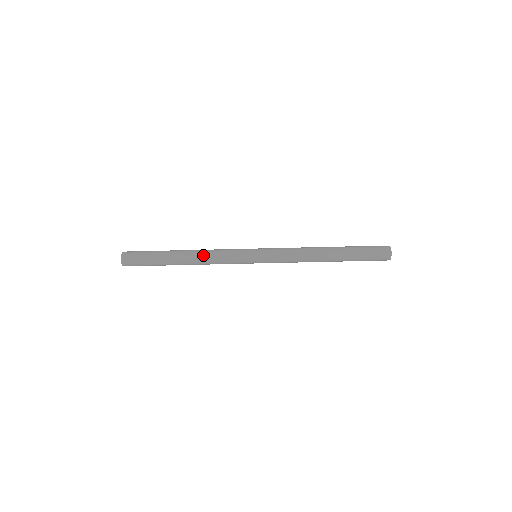
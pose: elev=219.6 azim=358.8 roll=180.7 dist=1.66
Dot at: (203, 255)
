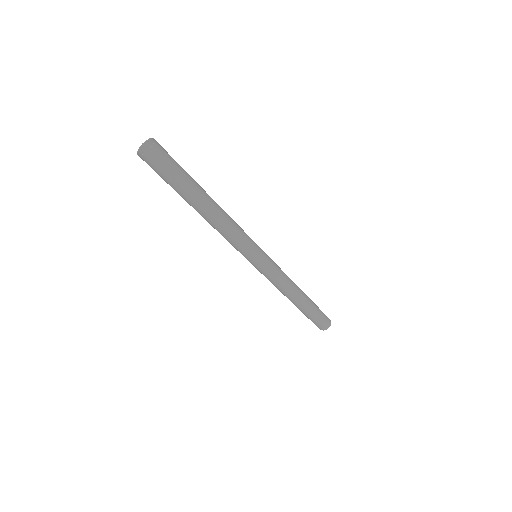
Dot at: (226, 222)
